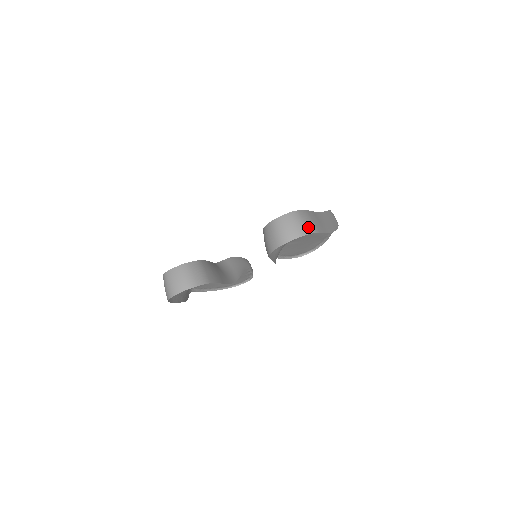
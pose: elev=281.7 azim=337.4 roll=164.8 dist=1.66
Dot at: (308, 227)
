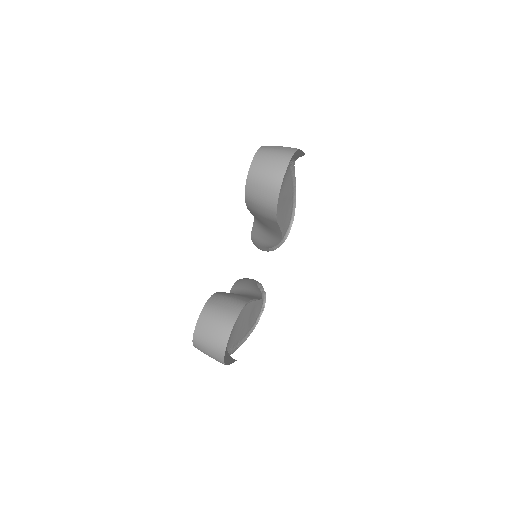
Dot at: (286, 150)
